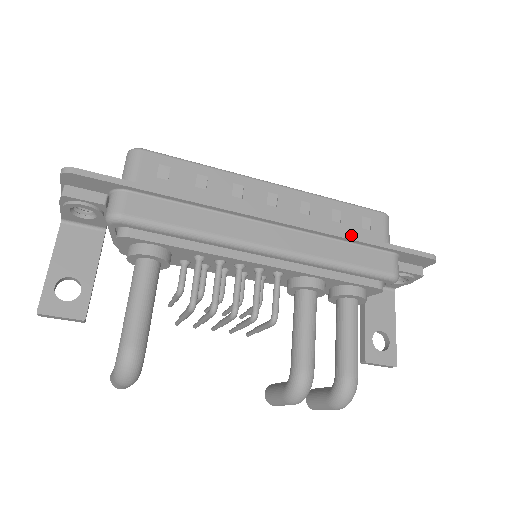
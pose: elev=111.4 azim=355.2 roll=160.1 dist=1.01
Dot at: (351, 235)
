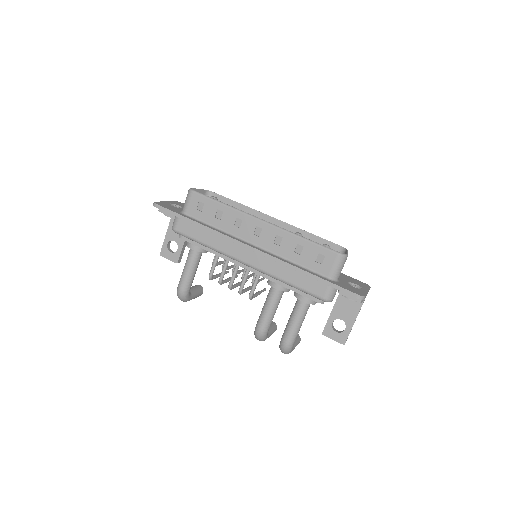
Dot at: (297, 267)
